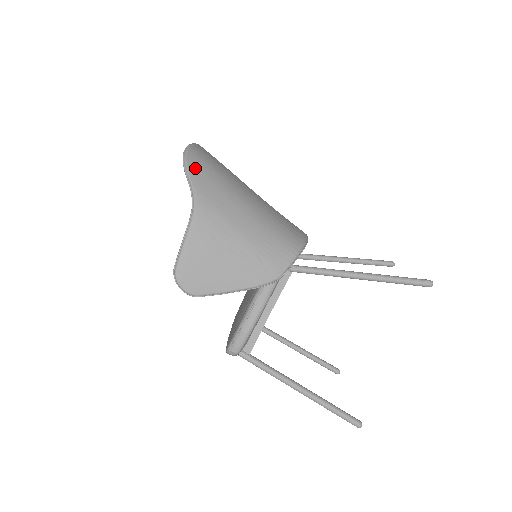
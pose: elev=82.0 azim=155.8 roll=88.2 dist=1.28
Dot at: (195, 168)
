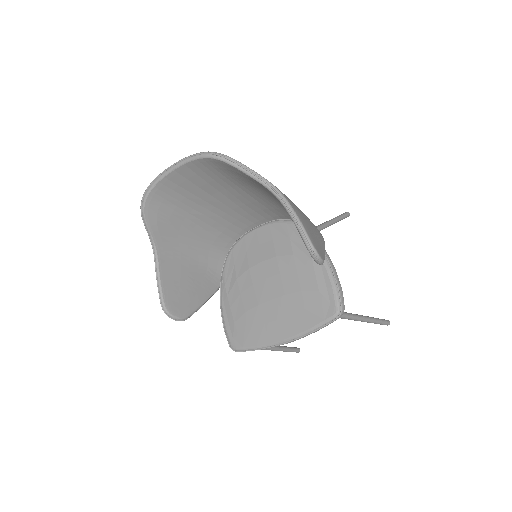
Dot at: occluded
